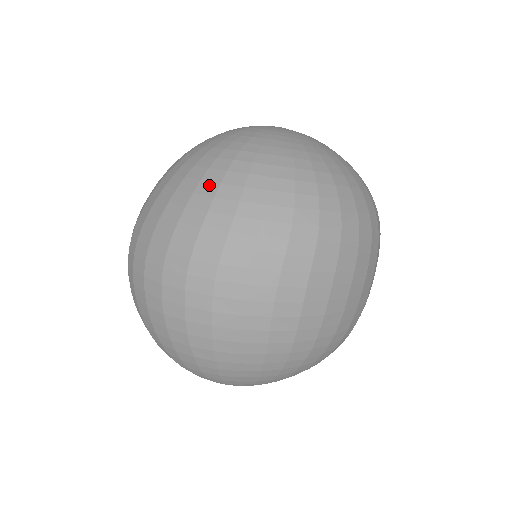
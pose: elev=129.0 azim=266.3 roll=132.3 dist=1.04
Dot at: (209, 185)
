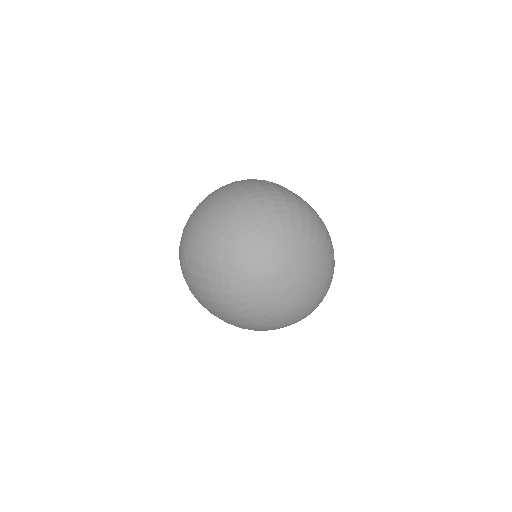
Dot at: occluded
